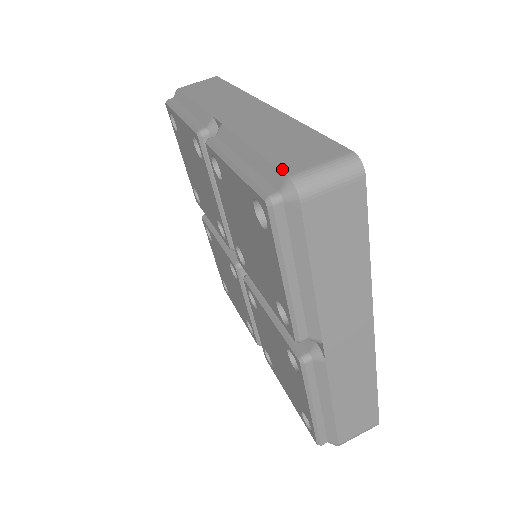
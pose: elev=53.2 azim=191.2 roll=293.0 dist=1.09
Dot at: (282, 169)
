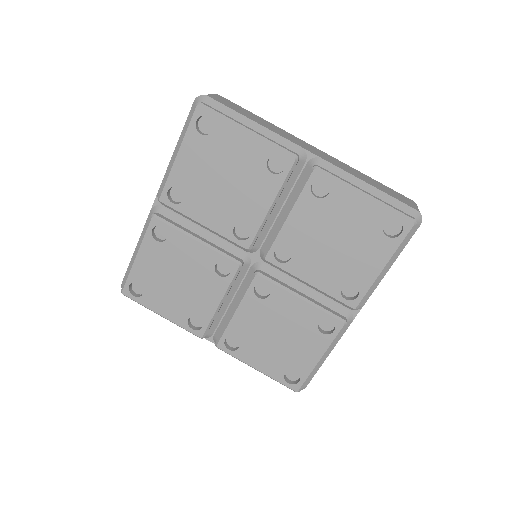
Dot at: (191, 110)
